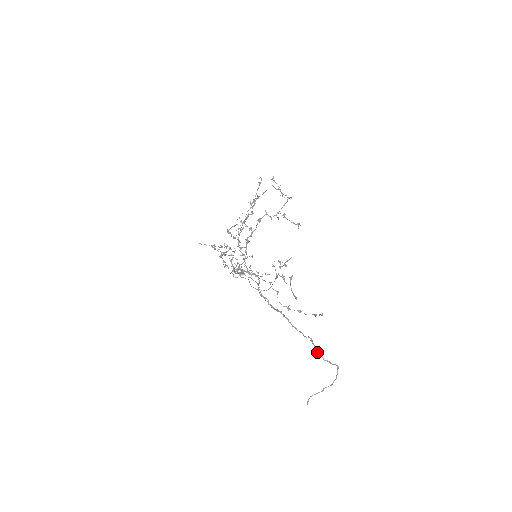
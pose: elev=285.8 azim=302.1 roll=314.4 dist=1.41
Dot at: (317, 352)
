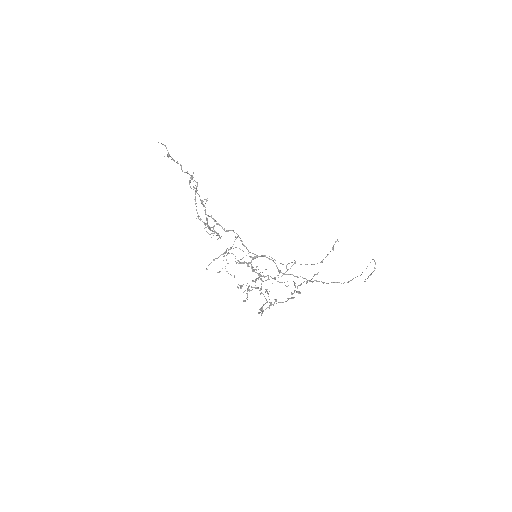
Dot at: occluded
